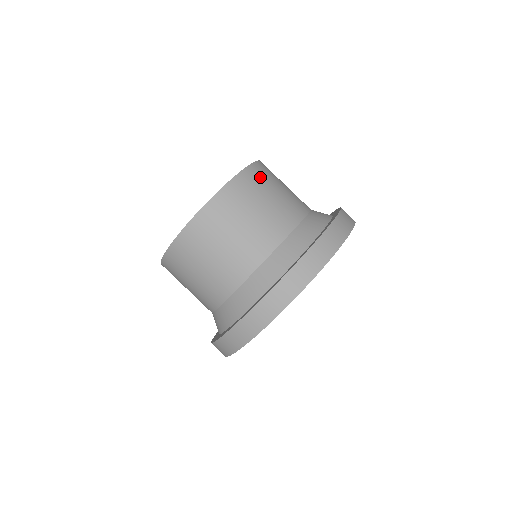
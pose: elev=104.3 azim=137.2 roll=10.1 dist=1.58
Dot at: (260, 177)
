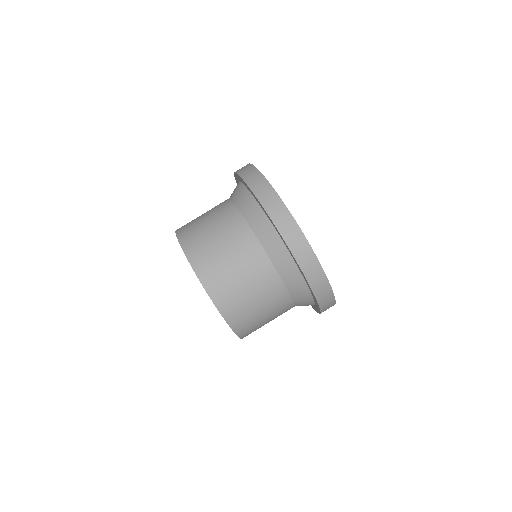
Dot at: occluded
